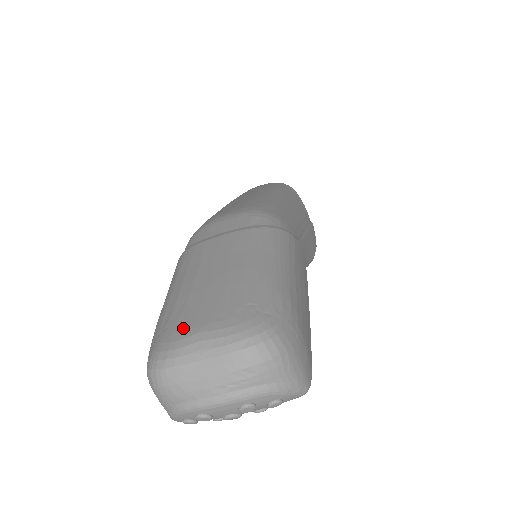
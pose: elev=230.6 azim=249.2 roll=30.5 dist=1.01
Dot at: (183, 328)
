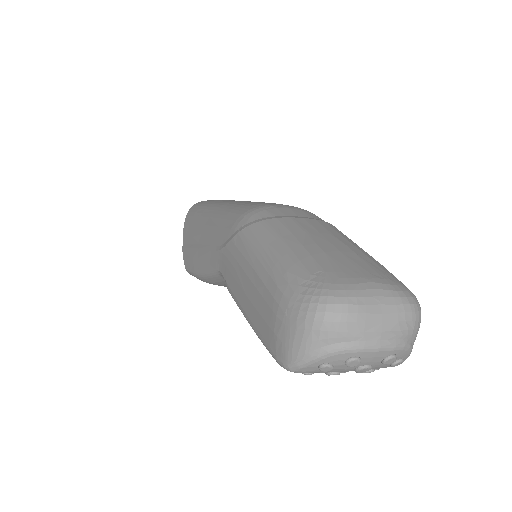
Dot at: (348, 276)
